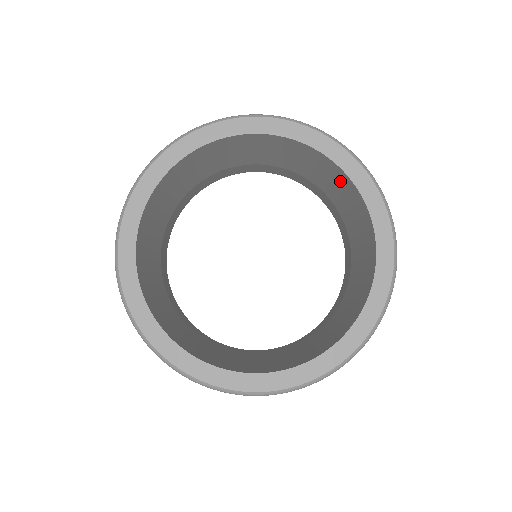
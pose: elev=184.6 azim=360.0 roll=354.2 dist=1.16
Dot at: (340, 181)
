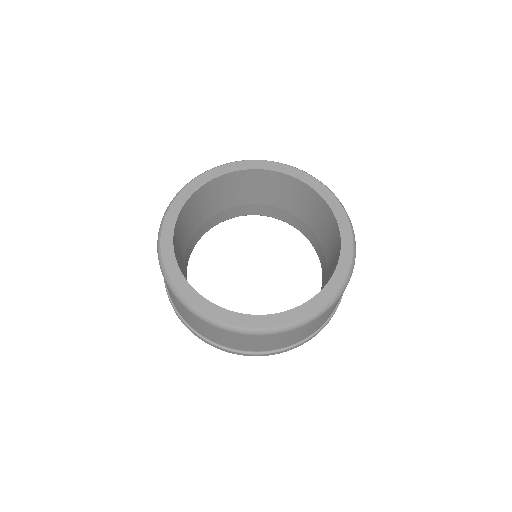
Dot at: (268, 181)
